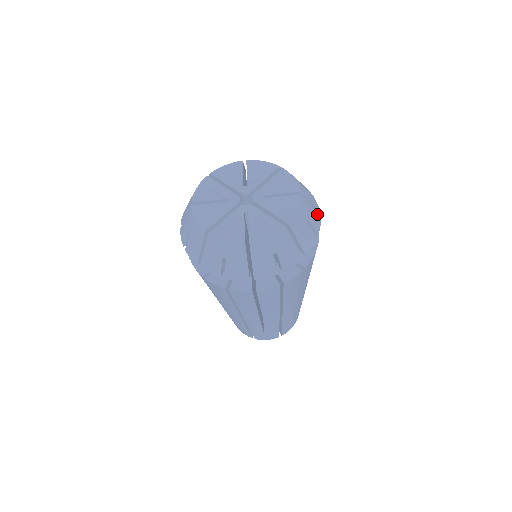
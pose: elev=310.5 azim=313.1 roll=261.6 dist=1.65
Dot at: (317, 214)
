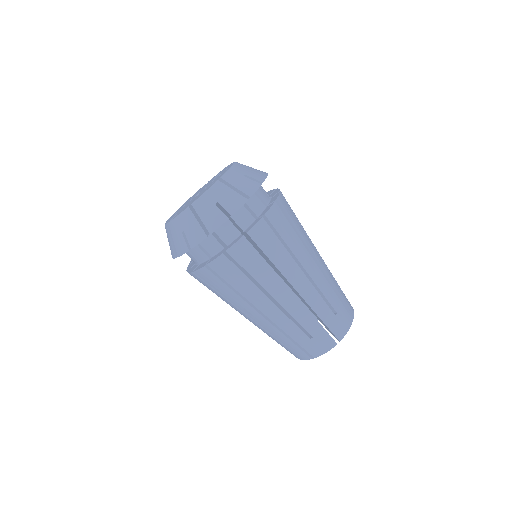
Dot at: (241, 198)
